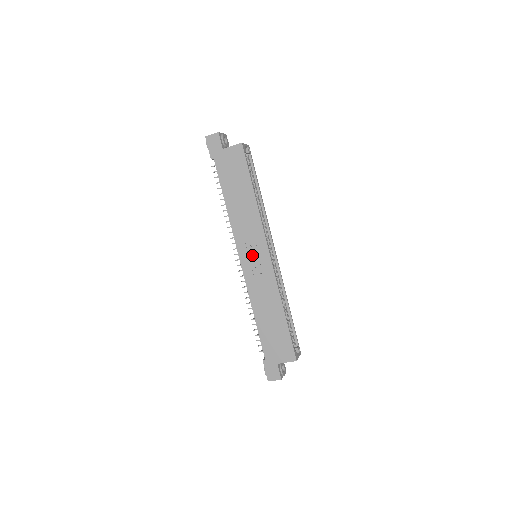
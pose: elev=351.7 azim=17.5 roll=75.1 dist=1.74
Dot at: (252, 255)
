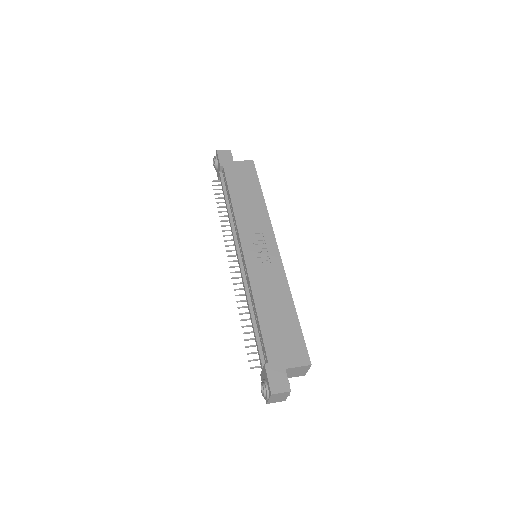
Dot at: (257, 246)
